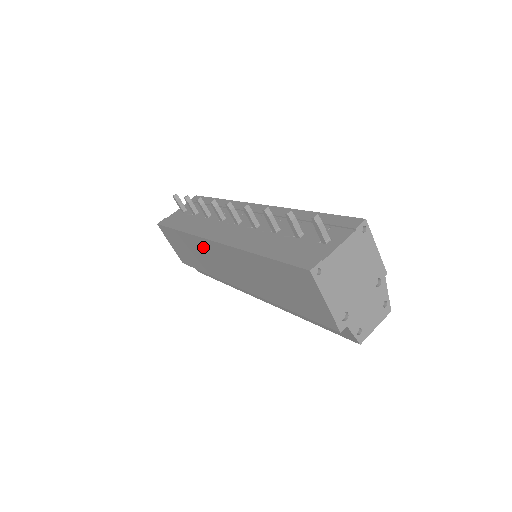
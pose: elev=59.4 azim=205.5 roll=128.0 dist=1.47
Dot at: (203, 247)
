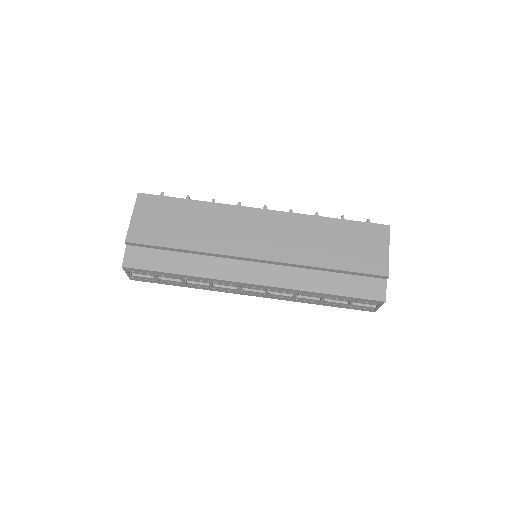
Dot at: (231, 216)
